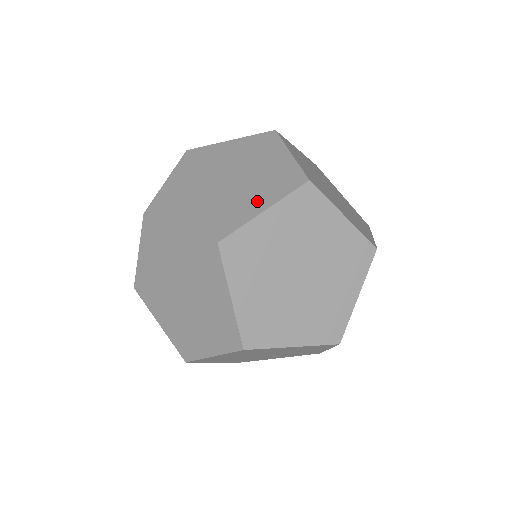
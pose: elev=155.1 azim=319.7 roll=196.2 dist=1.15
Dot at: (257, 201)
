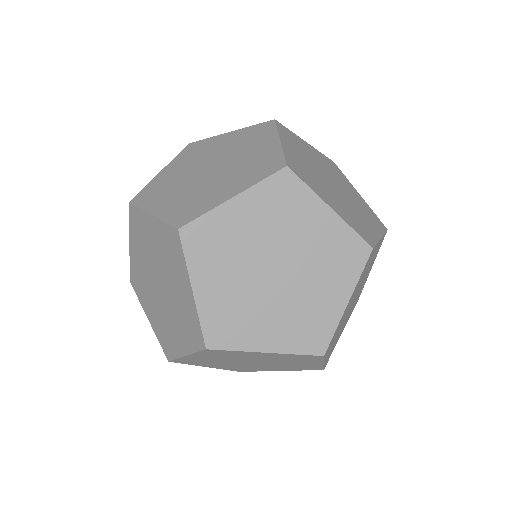
Dot at: (230, 188)
